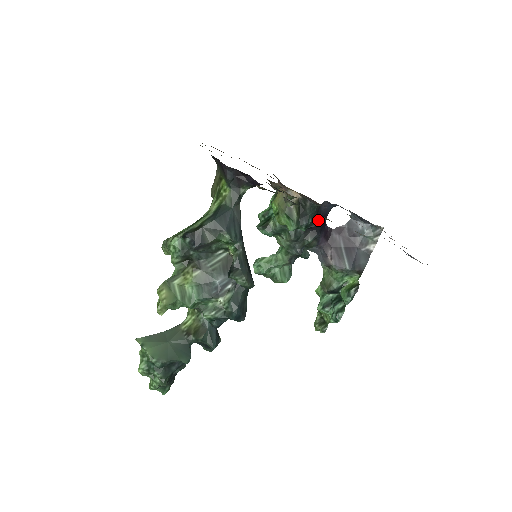
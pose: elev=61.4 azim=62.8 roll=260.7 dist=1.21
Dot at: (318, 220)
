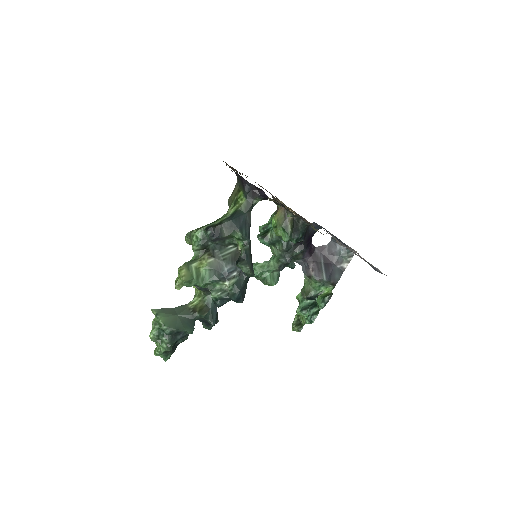
Dot at: (306, 237)
